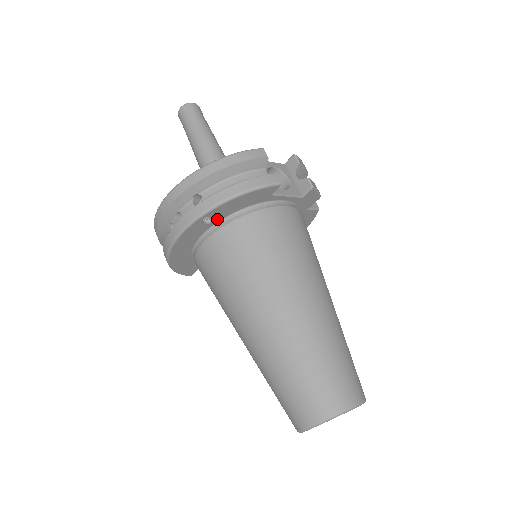
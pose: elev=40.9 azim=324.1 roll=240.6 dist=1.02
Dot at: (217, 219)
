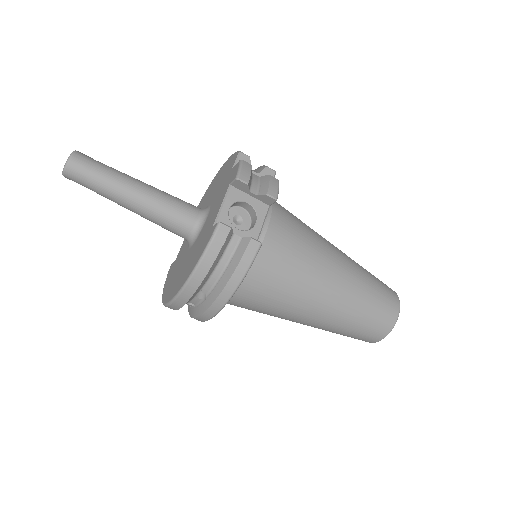
Dot at: occluded
